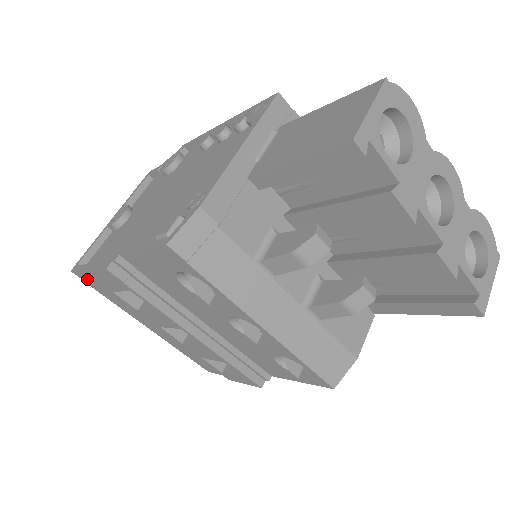
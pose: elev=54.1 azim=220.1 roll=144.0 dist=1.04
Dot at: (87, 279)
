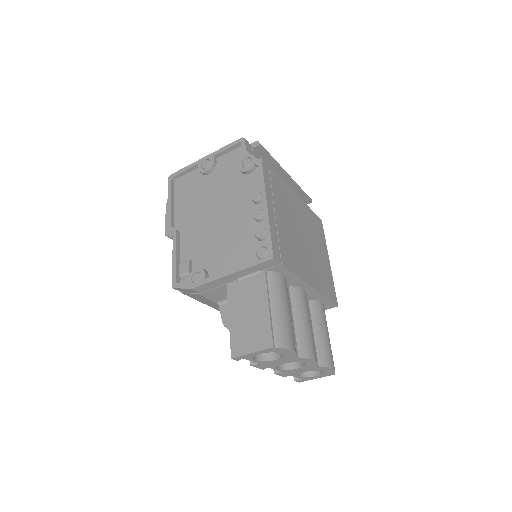
Dot at: occluded
